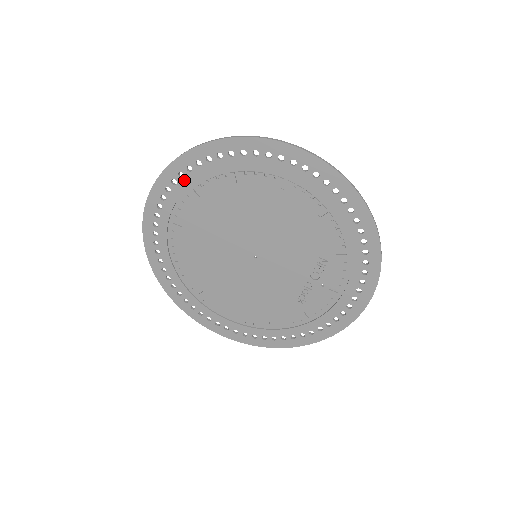
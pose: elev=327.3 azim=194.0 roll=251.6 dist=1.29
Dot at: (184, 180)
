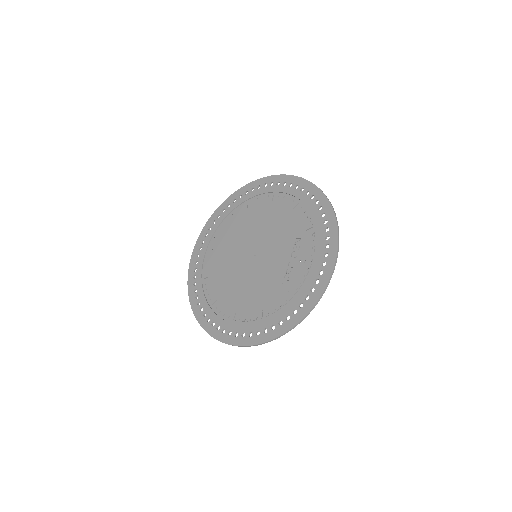
Dot at: (220, 219)
